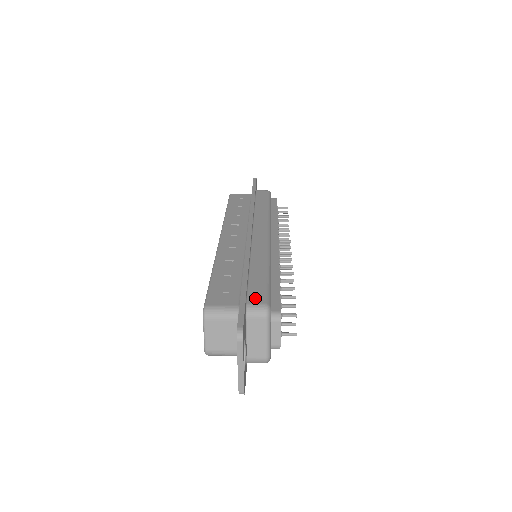
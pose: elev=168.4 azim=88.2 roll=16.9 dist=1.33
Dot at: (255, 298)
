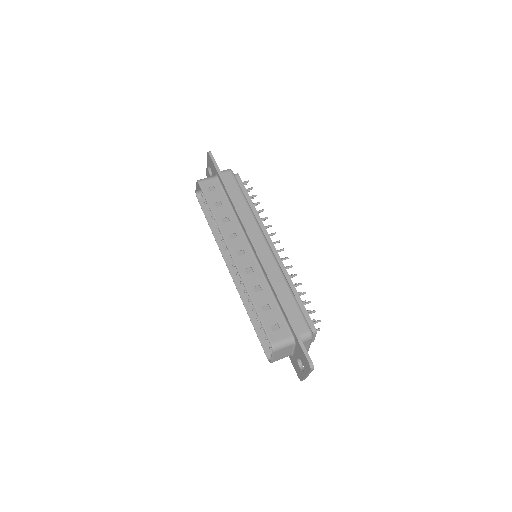
Dot at: (300, 327)
